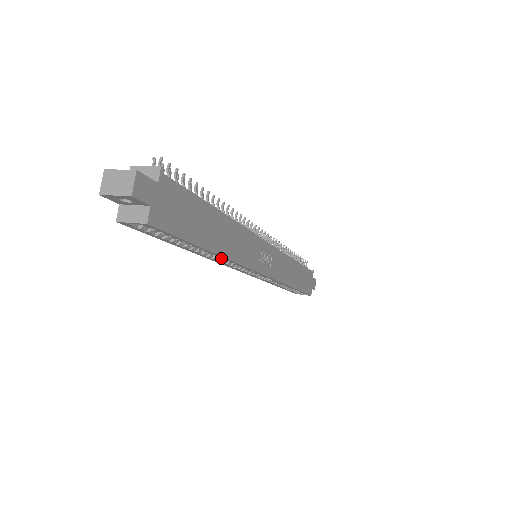
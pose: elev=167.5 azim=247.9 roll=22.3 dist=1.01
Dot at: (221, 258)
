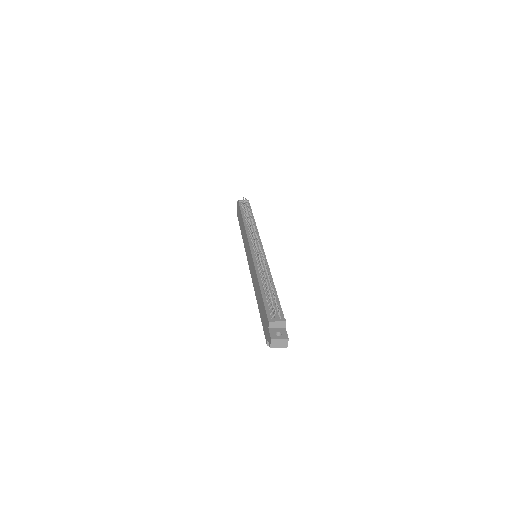
Dot at: occluded
